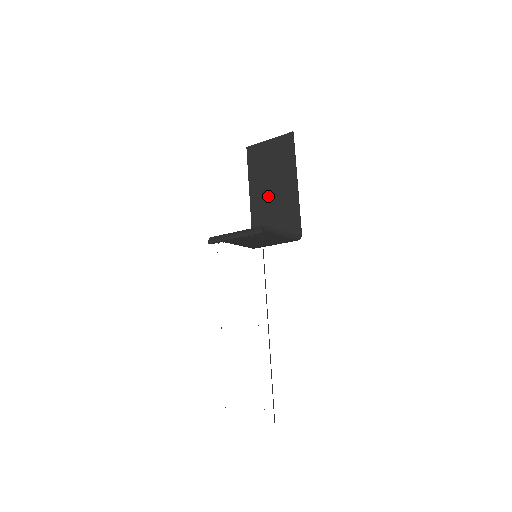
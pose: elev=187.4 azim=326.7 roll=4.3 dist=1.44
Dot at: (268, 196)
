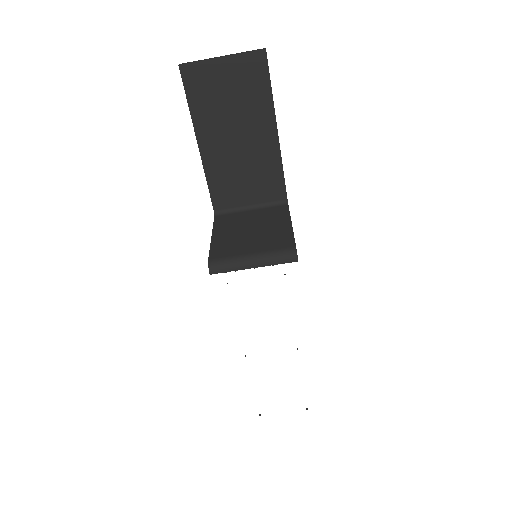
Dot at: (231, 149)
